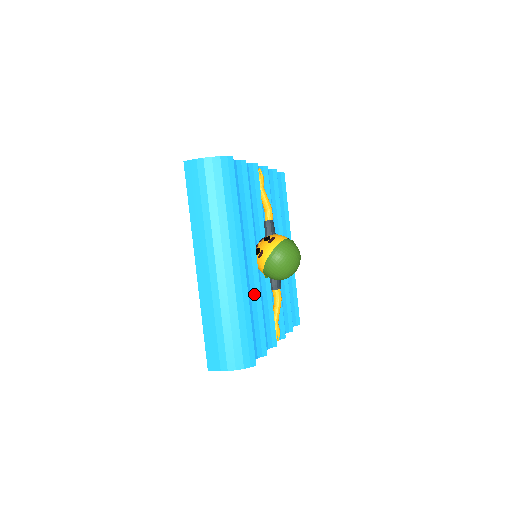
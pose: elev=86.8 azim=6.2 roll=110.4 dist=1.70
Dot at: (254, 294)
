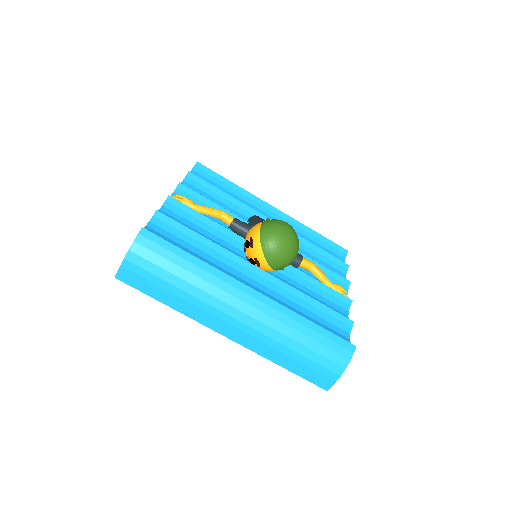
Dot at: (290, 295)
